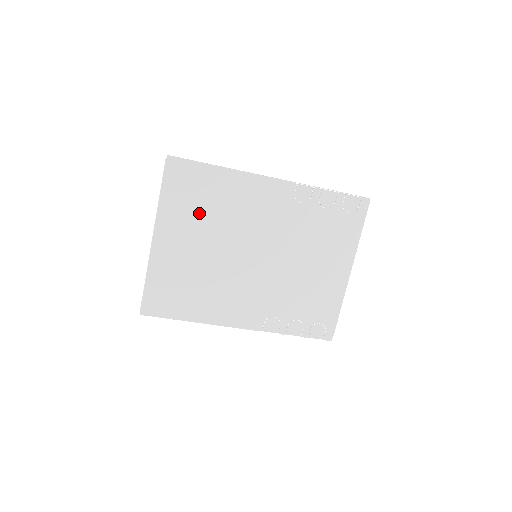
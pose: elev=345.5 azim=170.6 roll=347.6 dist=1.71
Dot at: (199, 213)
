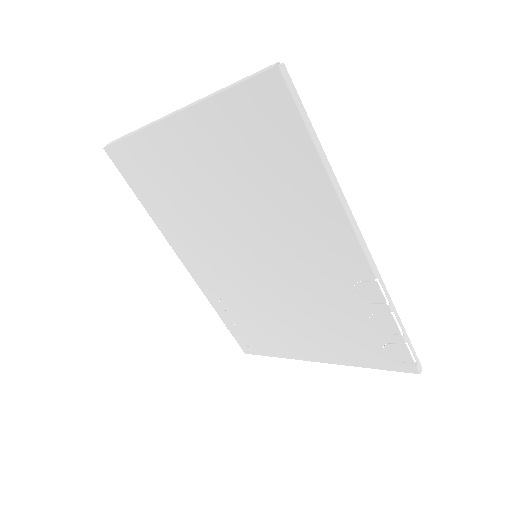
Dot at: (244, 163)
